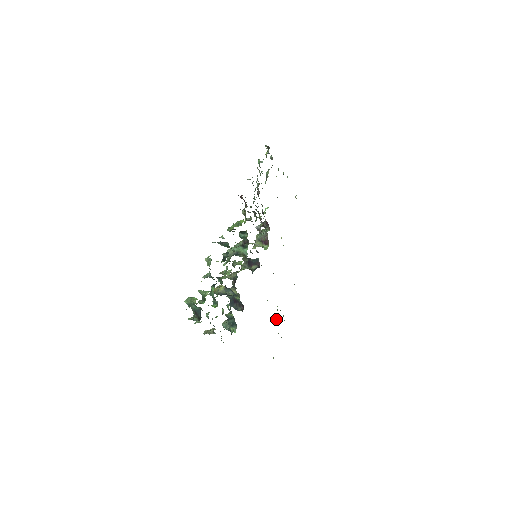
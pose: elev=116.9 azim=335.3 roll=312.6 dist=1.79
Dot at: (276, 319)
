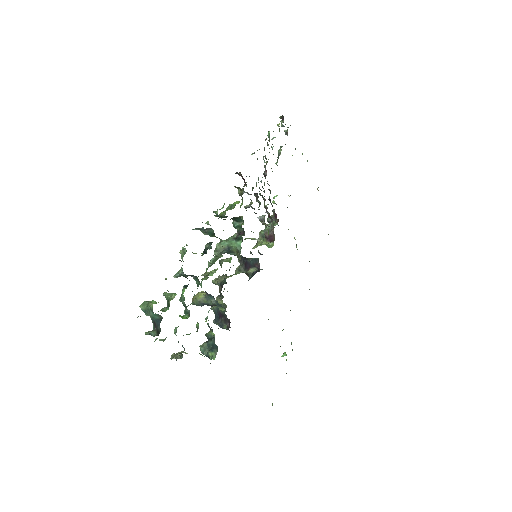
Dot at: occluded
